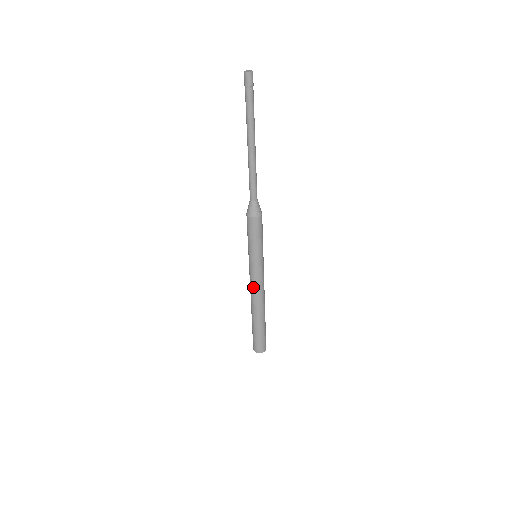
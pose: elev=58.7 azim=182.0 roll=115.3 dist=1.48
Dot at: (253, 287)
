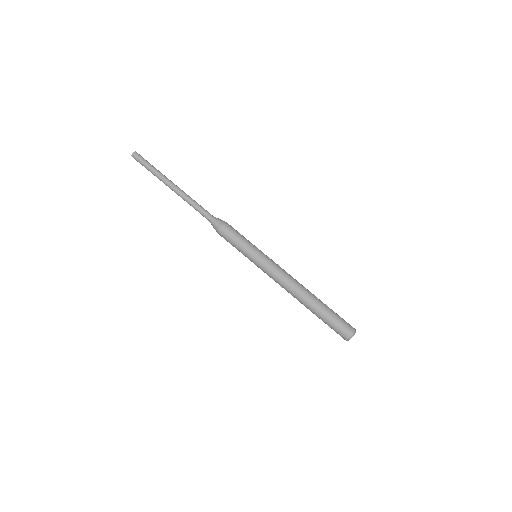
Dot at: (283, 274)
